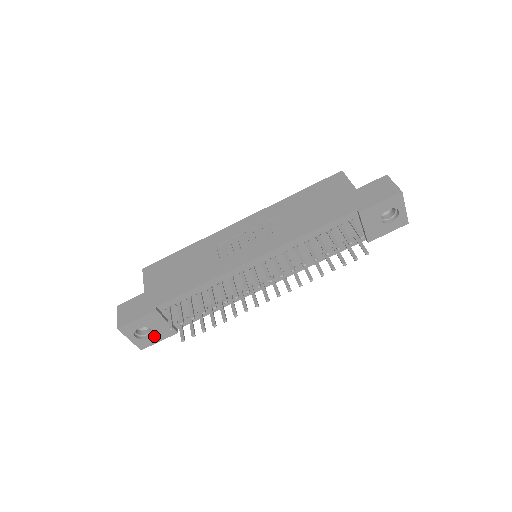
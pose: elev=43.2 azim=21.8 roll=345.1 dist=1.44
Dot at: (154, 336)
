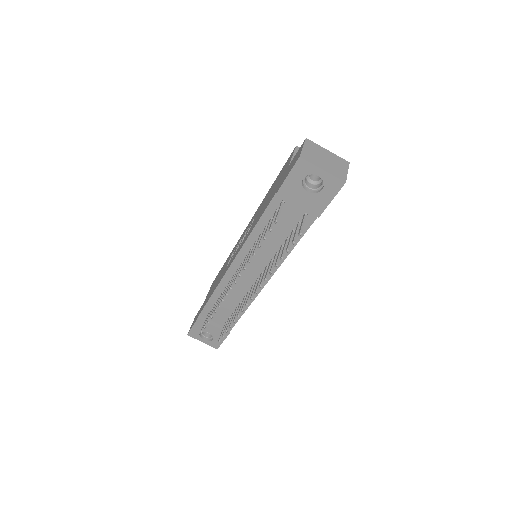
Dot at: (216, 338)
